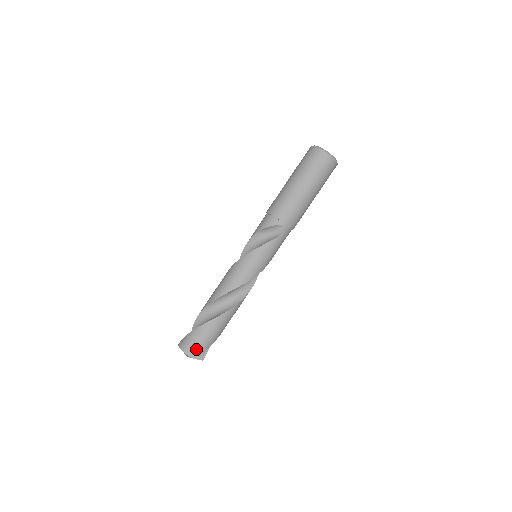
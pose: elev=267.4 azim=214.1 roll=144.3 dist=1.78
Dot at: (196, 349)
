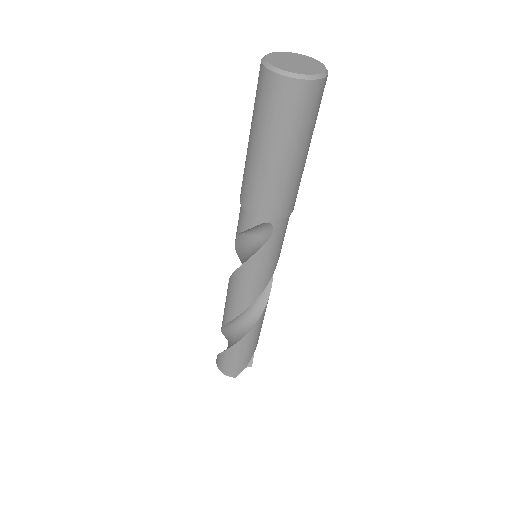
Dot at: (234, 370)
